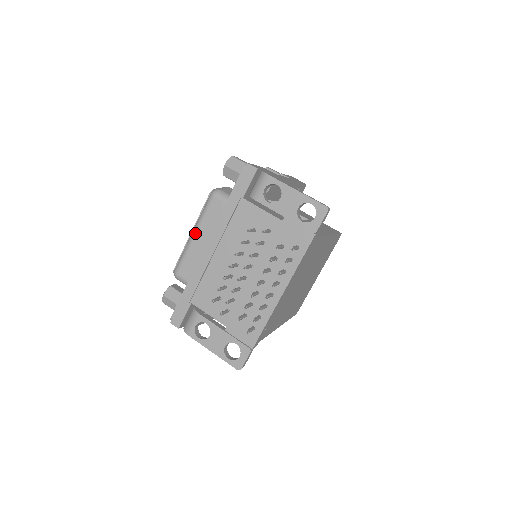
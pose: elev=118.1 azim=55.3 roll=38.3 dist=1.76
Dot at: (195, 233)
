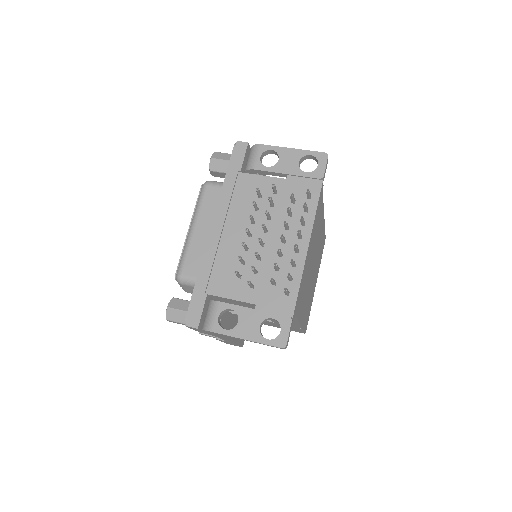
Dot at: (194, 226)
